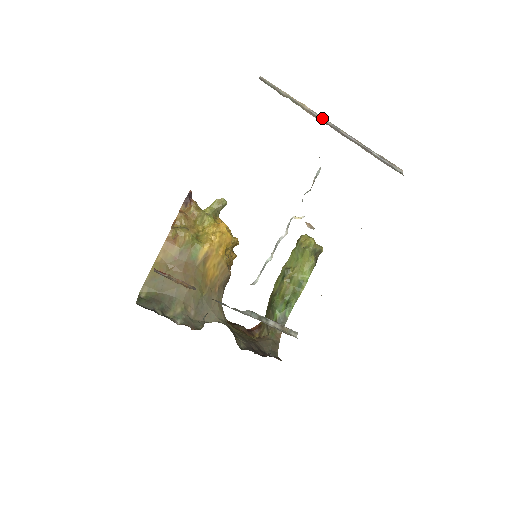
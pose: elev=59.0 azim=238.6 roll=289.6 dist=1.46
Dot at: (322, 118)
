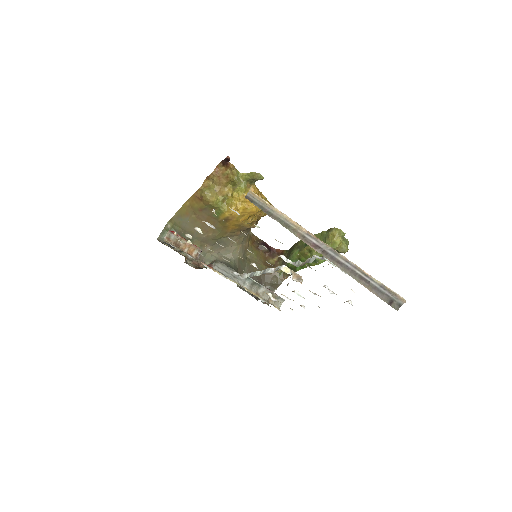
Dot at: (318, 242)
